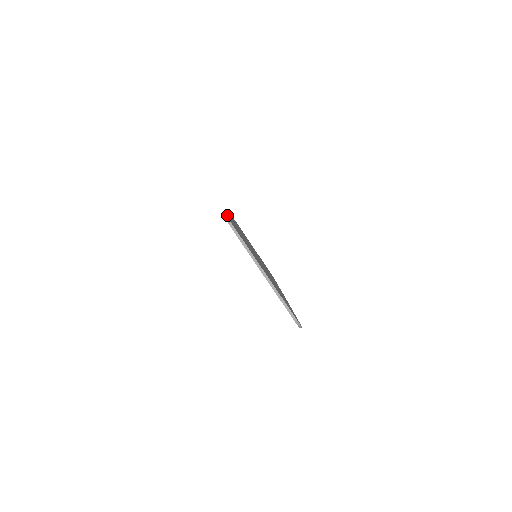
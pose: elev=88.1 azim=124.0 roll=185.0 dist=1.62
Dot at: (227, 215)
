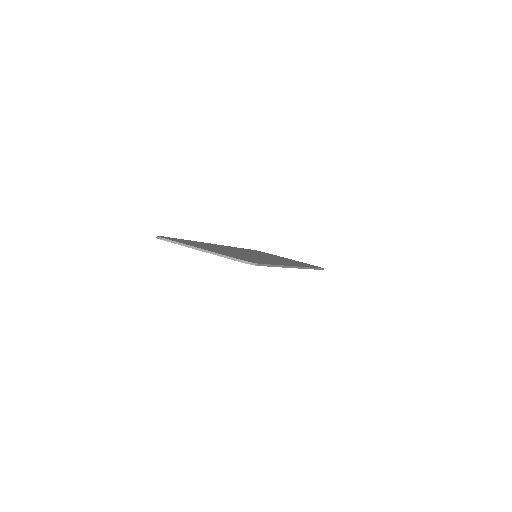
Dot at: (174, 238)
